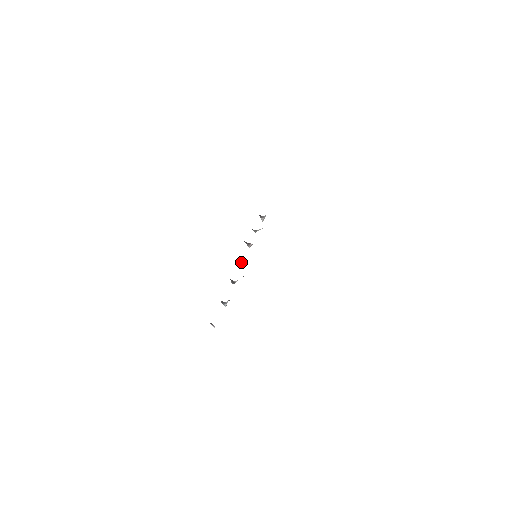
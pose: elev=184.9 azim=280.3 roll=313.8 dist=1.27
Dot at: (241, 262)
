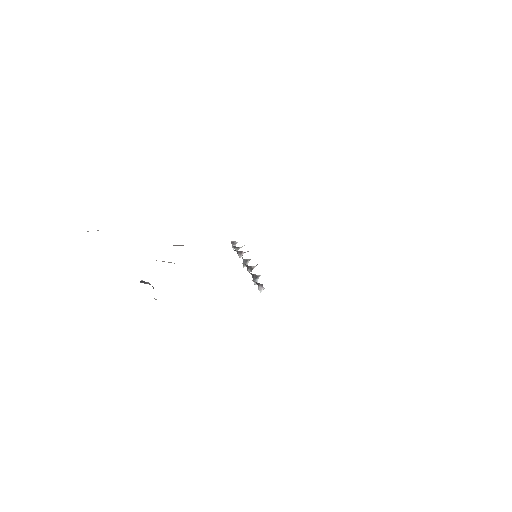
Dot at: (246, 259)
